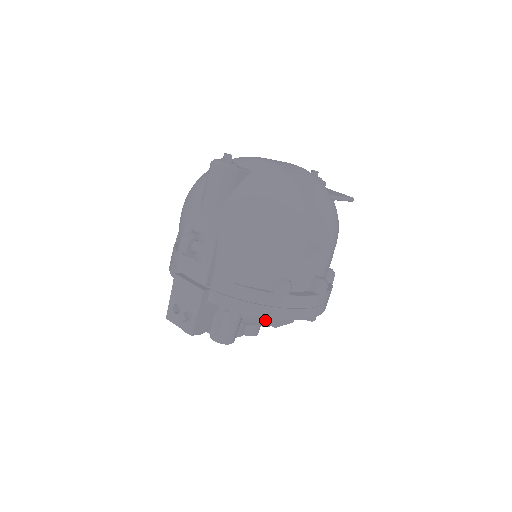
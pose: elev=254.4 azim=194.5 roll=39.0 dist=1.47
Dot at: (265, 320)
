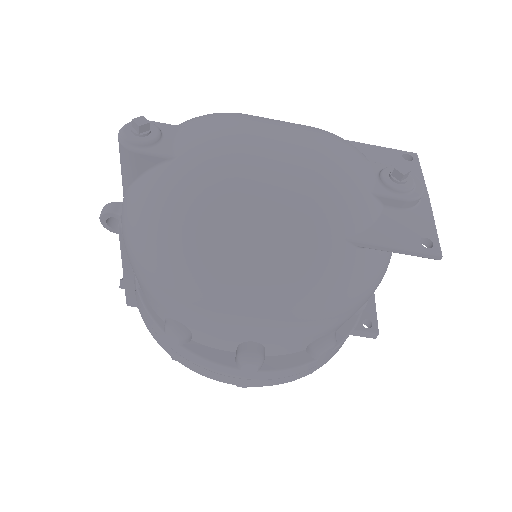
Dot at: occluded
